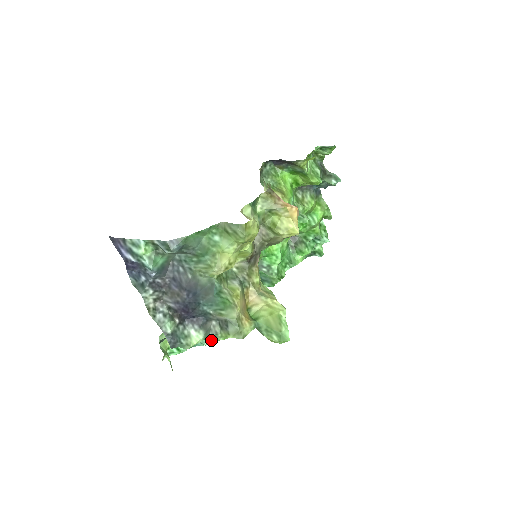
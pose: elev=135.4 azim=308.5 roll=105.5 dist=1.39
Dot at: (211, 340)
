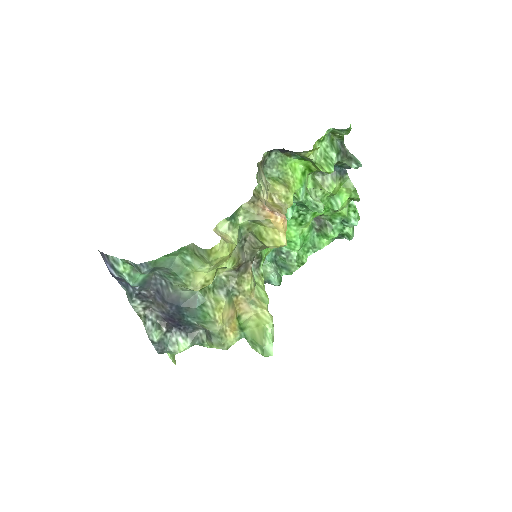
Dot at: occluded
